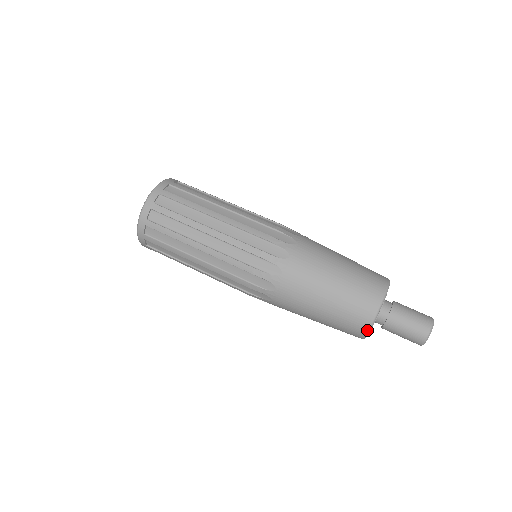
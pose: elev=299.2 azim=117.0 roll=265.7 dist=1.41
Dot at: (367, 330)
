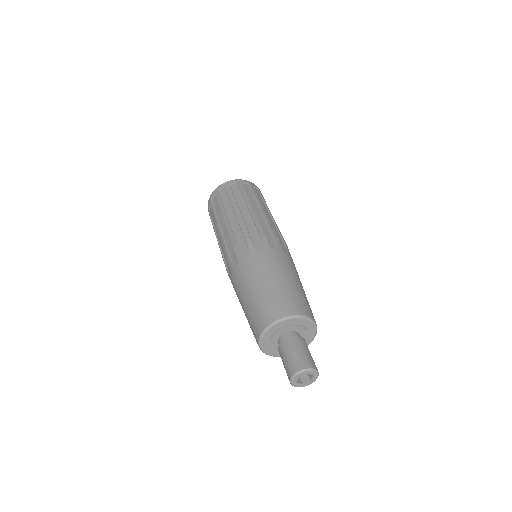
Dot at: (258, 342)
